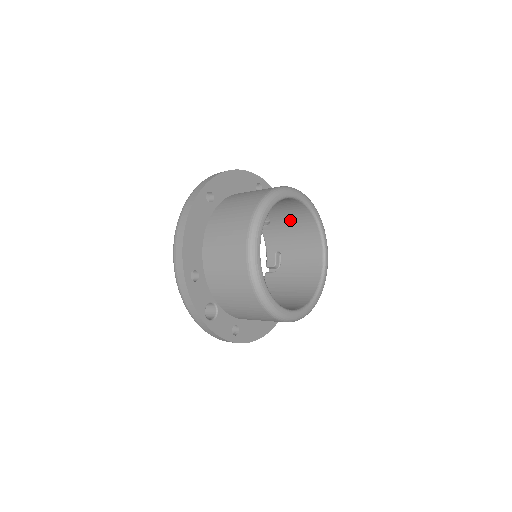
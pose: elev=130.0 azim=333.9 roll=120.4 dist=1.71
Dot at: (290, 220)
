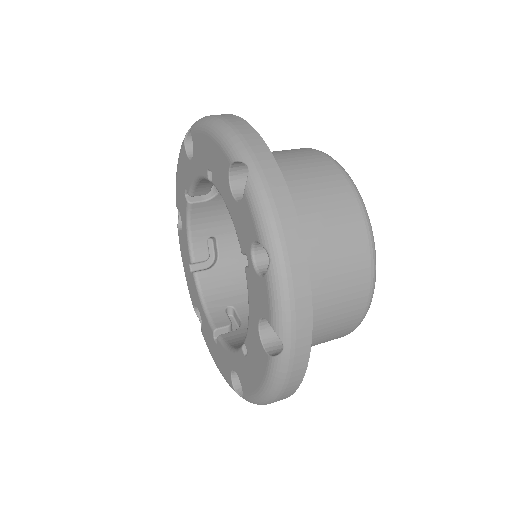
Dot at: occluded
